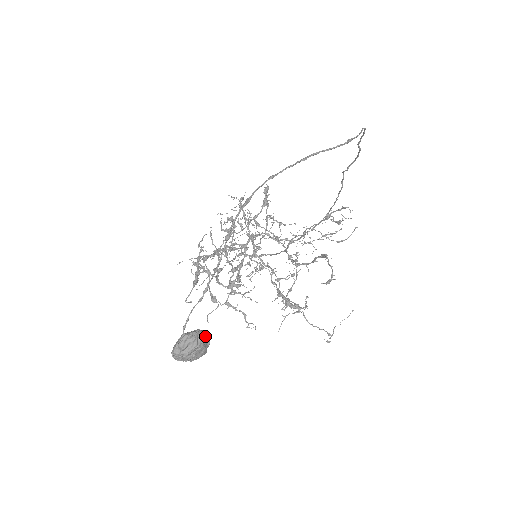
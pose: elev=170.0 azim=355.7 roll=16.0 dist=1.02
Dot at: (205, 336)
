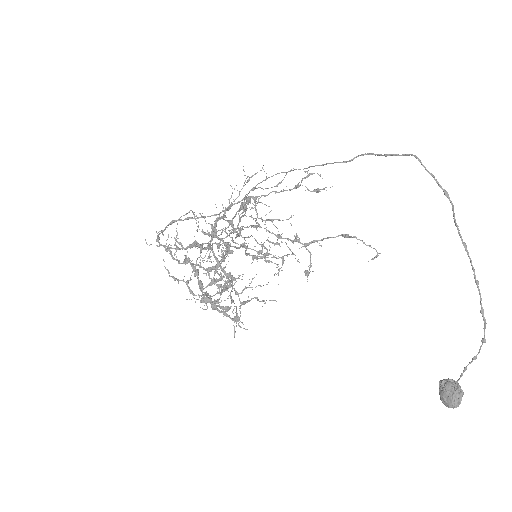
Dot at: (458, 384)
